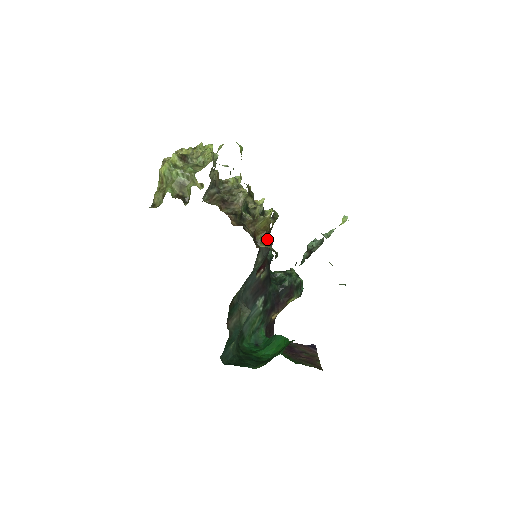
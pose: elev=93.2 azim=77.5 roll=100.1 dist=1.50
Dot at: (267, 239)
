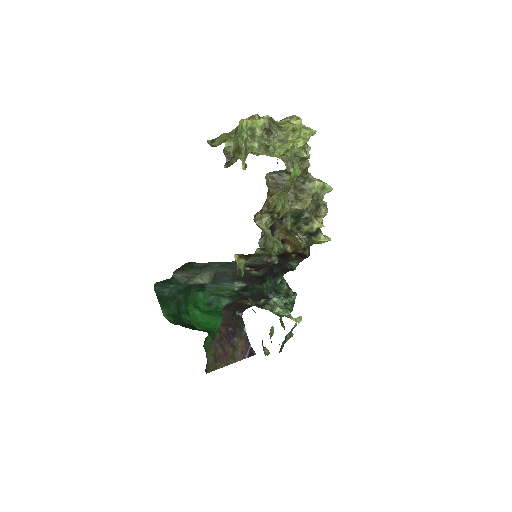
Dot at: (300, 254)
